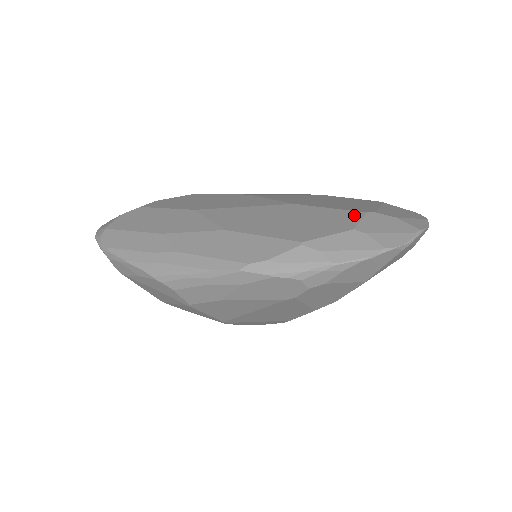
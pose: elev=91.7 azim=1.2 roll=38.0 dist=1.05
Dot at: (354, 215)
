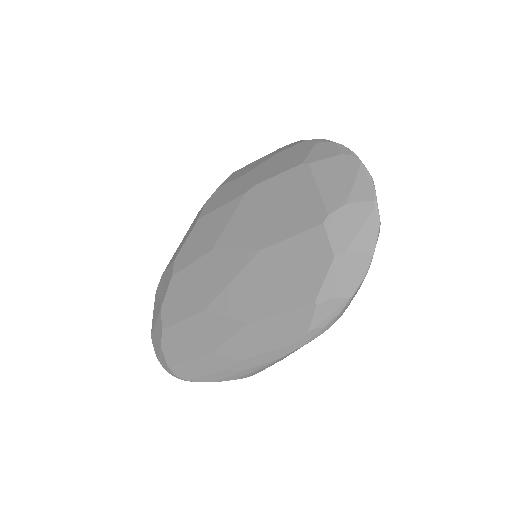
Dot at: (318, 235)
